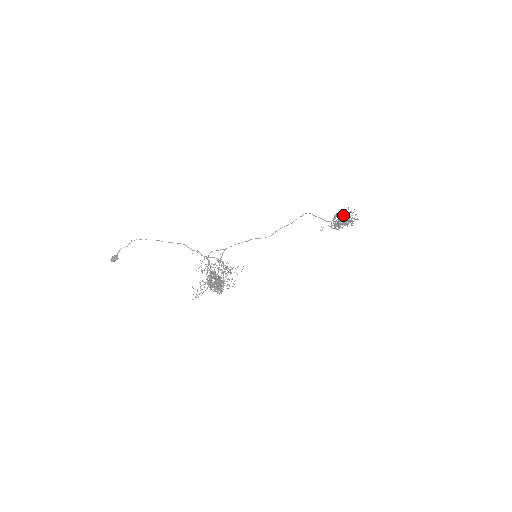
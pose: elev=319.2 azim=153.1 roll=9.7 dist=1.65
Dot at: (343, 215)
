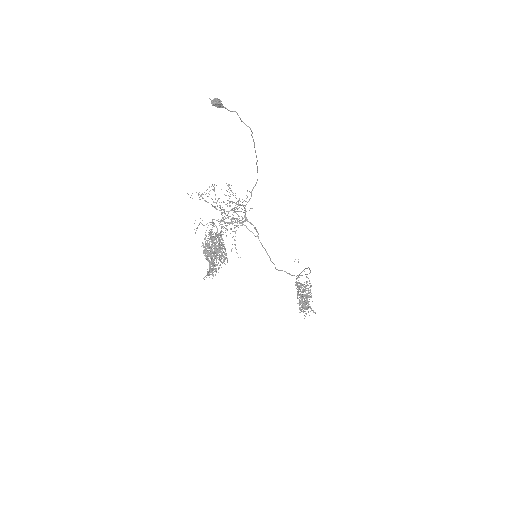
Dot at: (309, 307)
